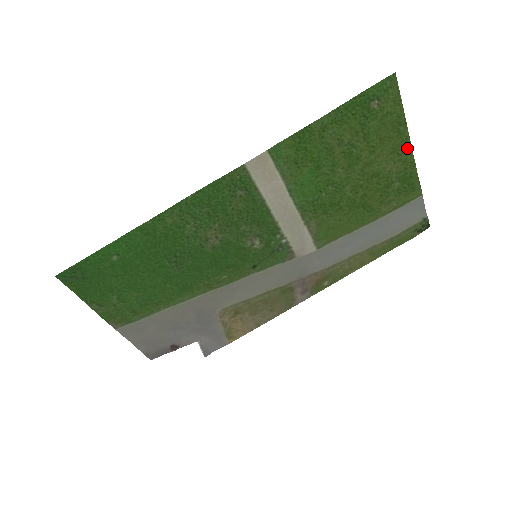
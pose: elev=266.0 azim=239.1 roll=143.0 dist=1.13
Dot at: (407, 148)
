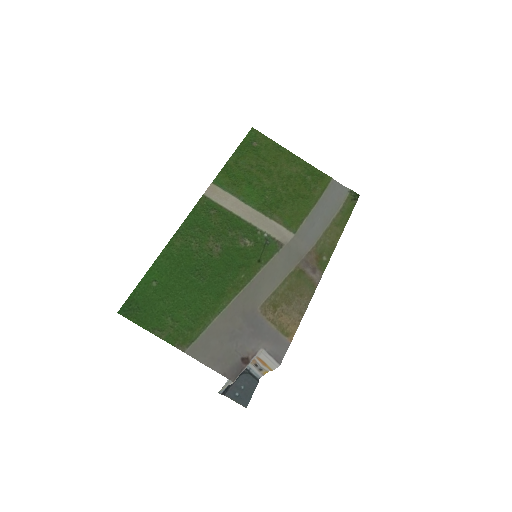
Dot at: (295, 157)
